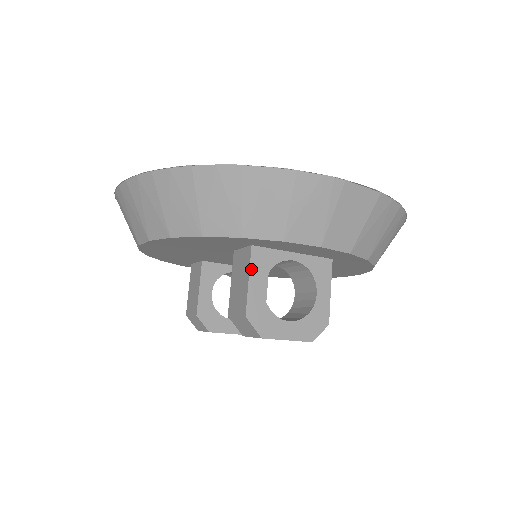
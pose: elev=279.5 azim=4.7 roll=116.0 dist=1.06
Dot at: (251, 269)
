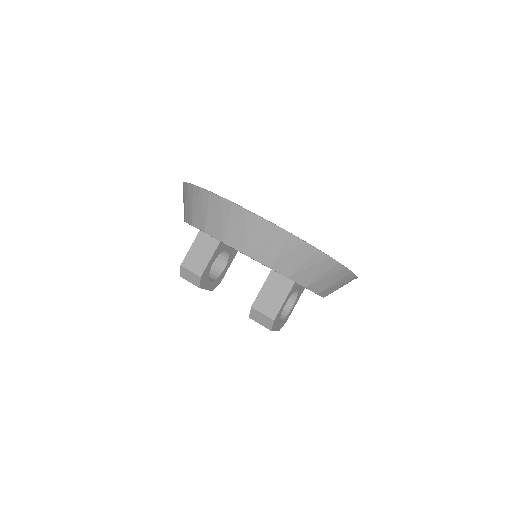
Dot at: (288, 295)
